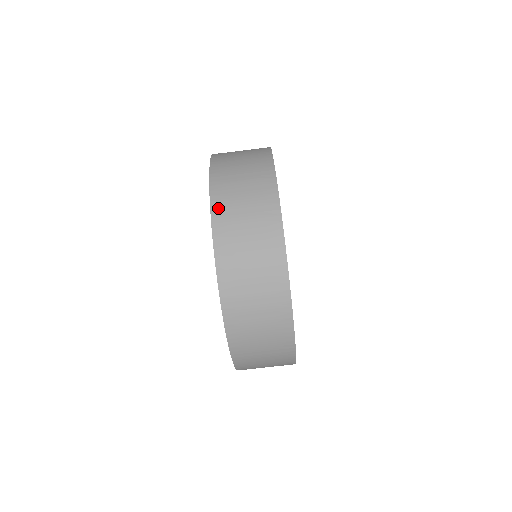
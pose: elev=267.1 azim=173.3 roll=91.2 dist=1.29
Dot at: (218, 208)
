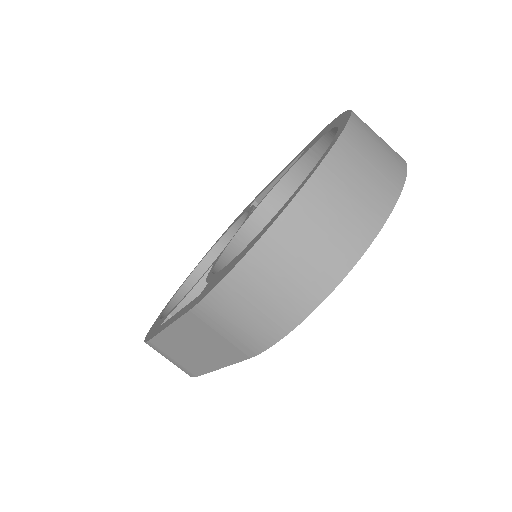
Dot at: (358, 118)
